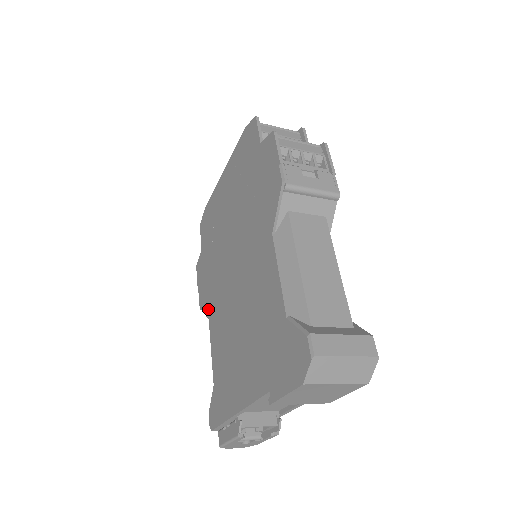
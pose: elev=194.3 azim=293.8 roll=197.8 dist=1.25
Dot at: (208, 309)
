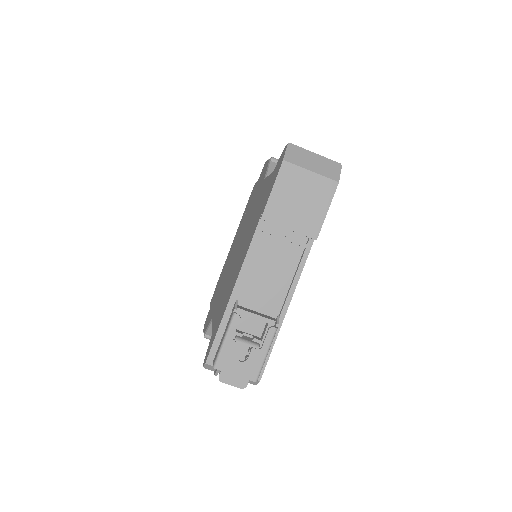
Dot at: (212, 314)
